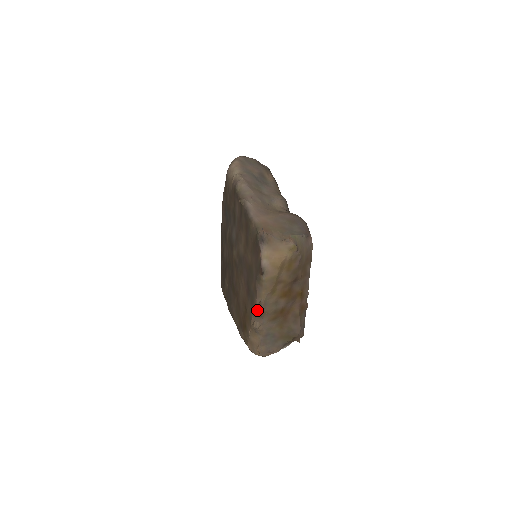
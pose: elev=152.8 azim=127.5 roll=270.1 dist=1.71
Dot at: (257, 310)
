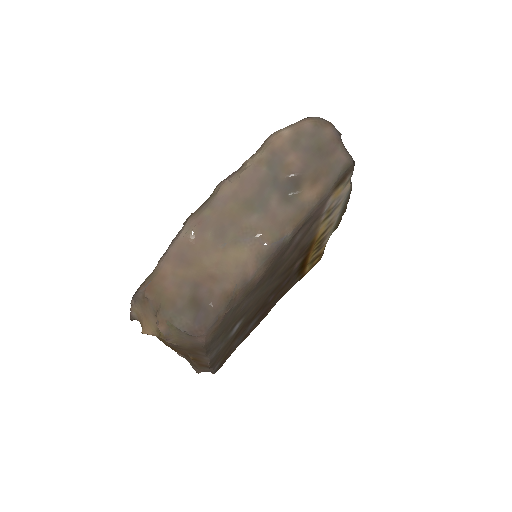
Dot at: occluded
